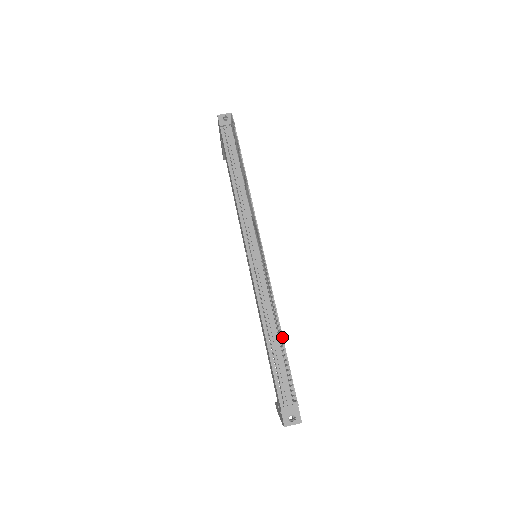
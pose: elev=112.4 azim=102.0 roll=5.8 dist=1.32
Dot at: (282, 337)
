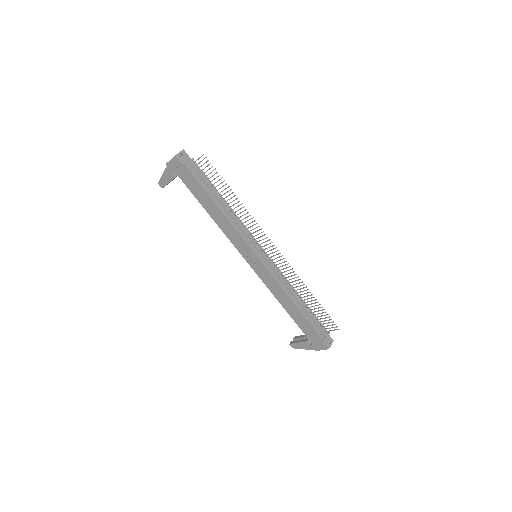
Dot at: (302, 299)
